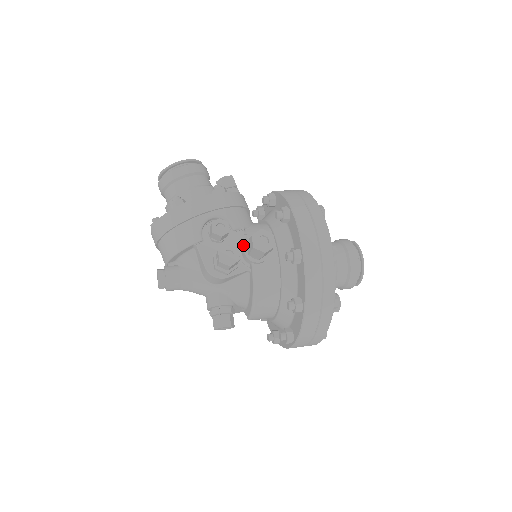
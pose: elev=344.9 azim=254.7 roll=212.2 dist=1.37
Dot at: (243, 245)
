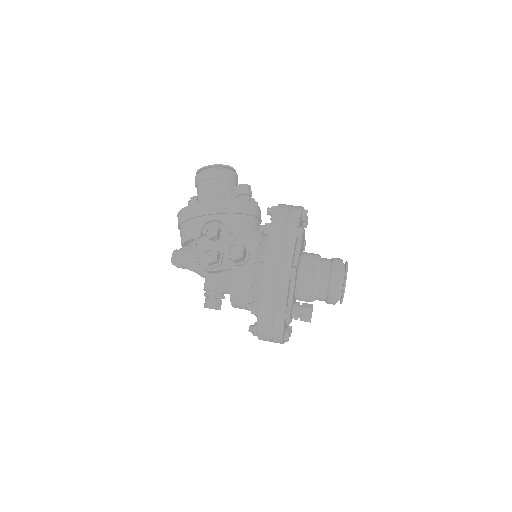
Dot at: occluded
